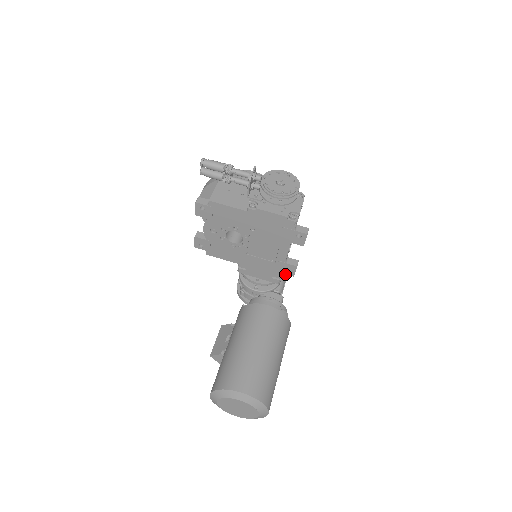
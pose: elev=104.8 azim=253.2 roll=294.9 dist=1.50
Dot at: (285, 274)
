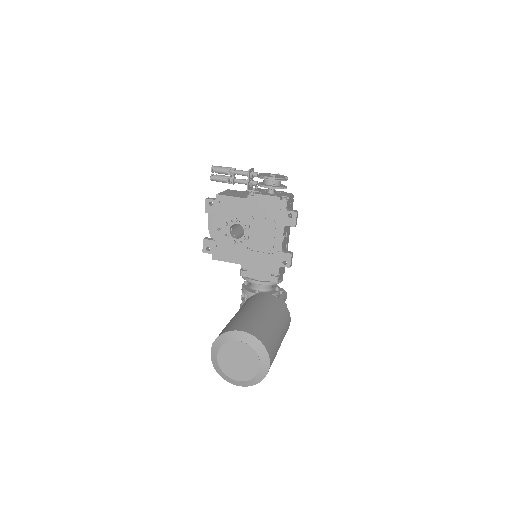
Dot at: (284, 293)
